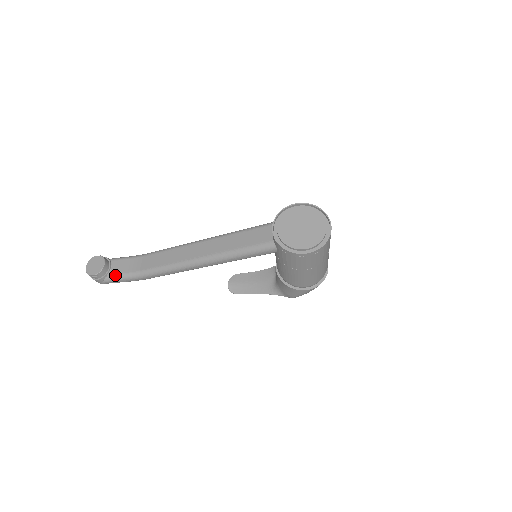
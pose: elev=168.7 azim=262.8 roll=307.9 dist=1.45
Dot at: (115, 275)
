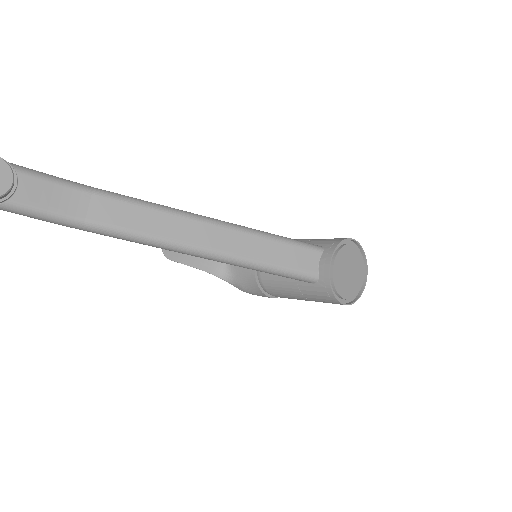
Dot at: (27, 206)
